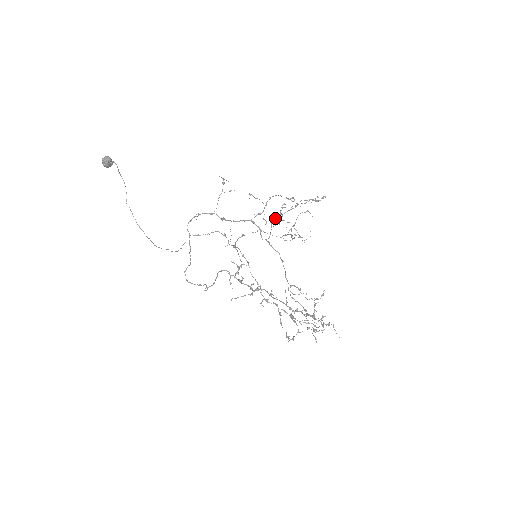
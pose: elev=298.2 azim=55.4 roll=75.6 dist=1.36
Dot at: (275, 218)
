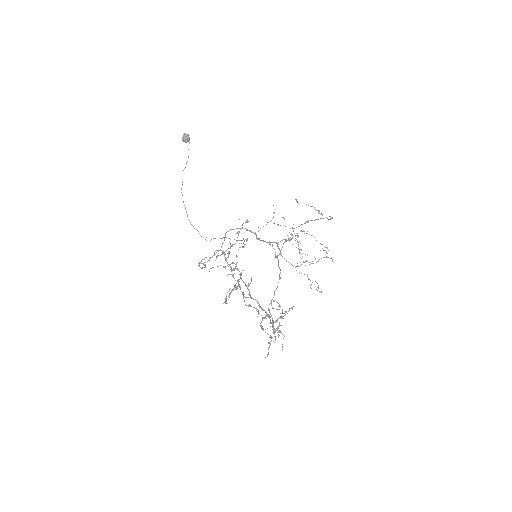
Dot at: occluded
